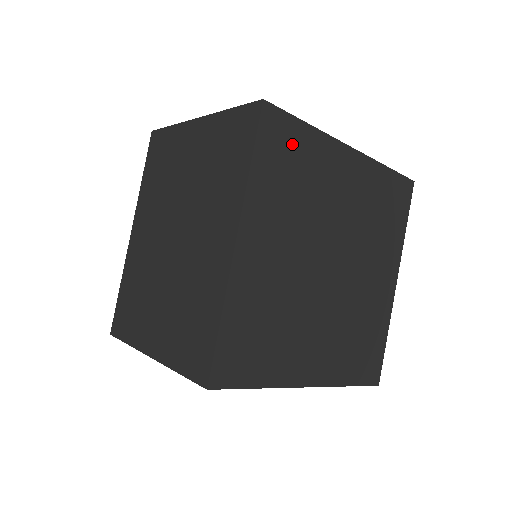
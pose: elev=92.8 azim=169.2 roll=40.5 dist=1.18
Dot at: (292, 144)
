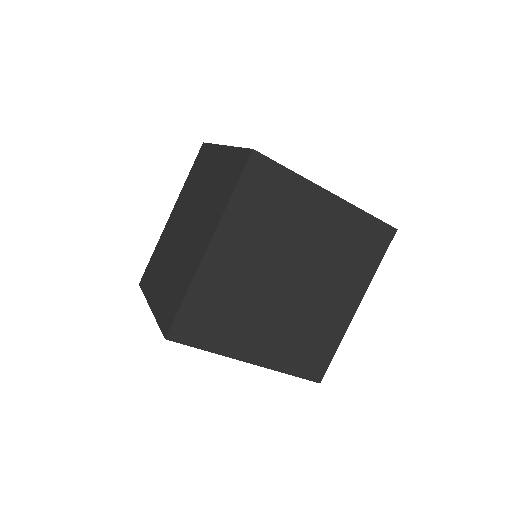
Dot at: (273, 184)
